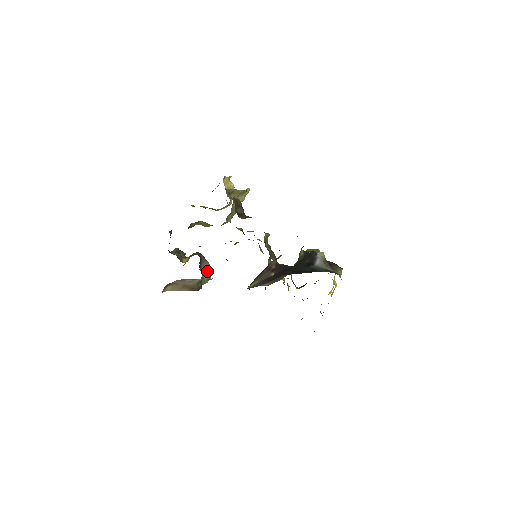
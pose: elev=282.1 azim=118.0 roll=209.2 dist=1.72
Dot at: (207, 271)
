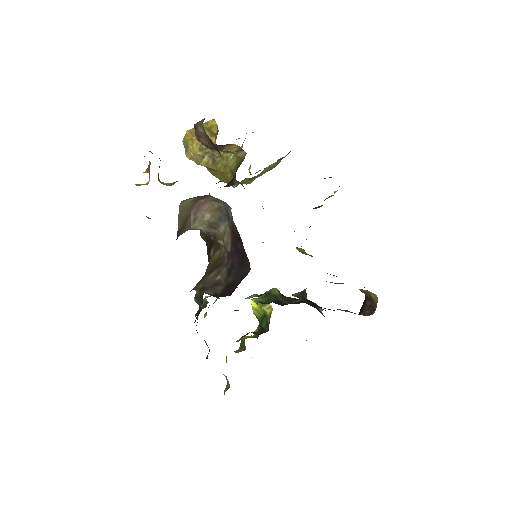
Dot at: occluded
